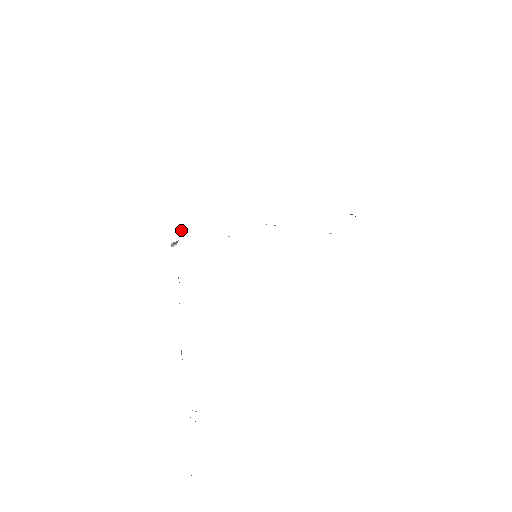
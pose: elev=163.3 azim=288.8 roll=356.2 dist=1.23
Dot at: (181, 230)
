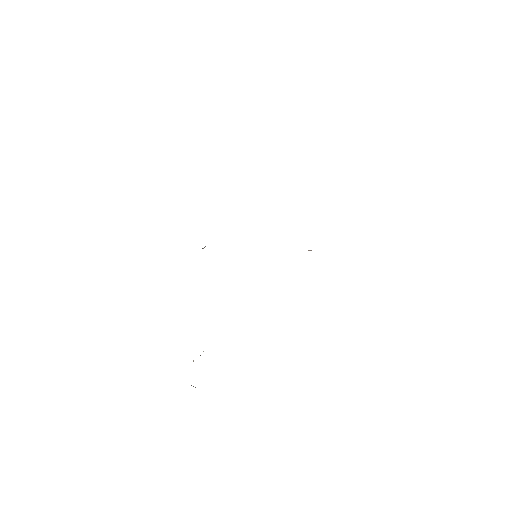
Dot at: occluded
